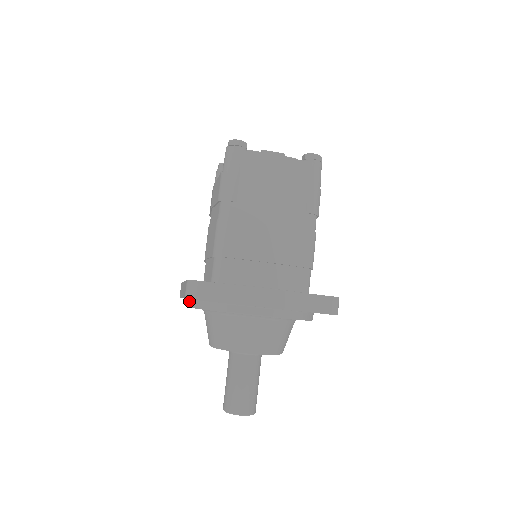
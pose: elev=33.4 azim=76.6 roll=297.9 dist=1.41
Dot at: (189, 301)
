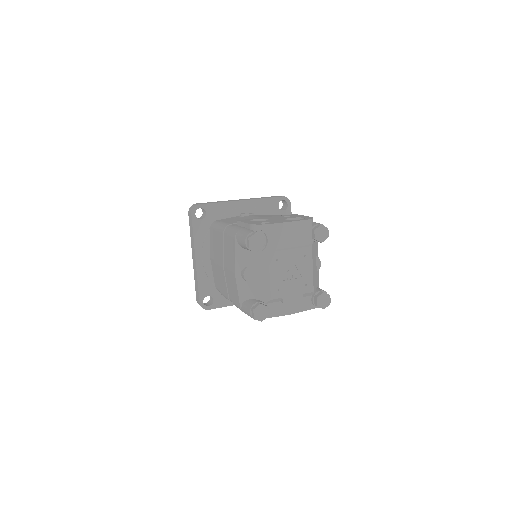
Dot at: occluded
